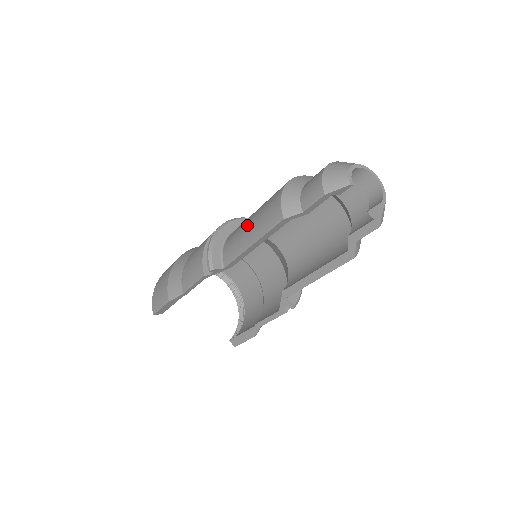
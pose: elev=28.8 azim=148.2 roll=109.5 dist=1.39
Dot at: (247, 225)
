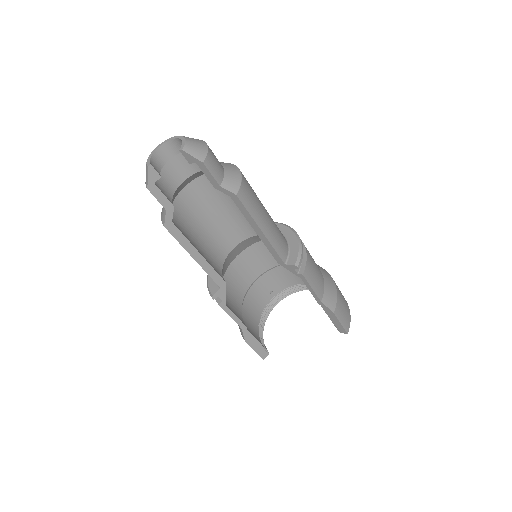
Dot at: occluded
